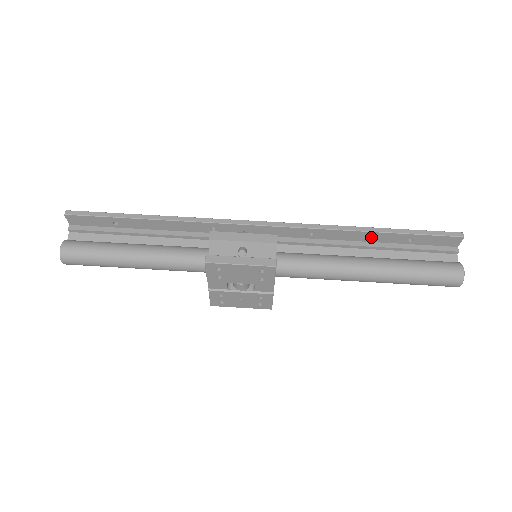
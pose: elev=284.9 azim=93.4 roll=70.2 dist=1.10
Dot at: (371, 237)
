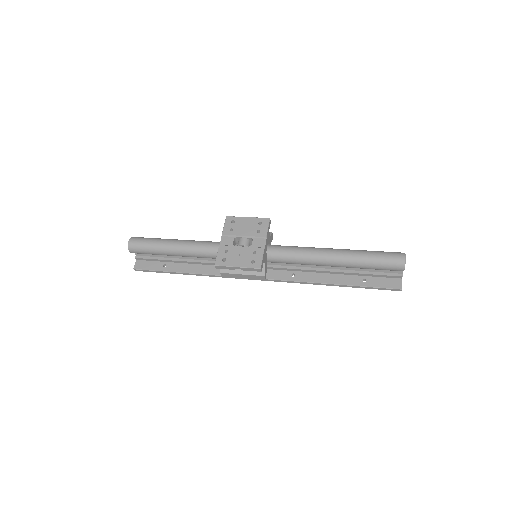
Dot at: occluded
